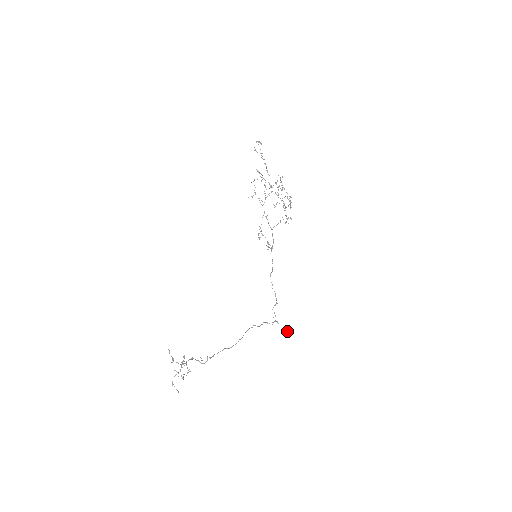
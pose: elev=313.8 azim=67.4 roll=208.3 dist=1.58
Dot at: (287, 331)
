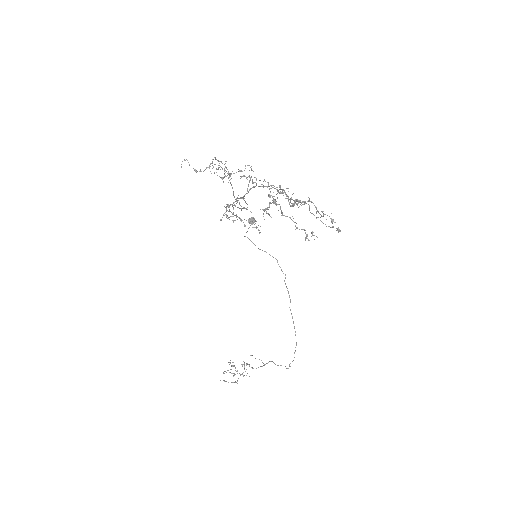
Dot at: occluded
